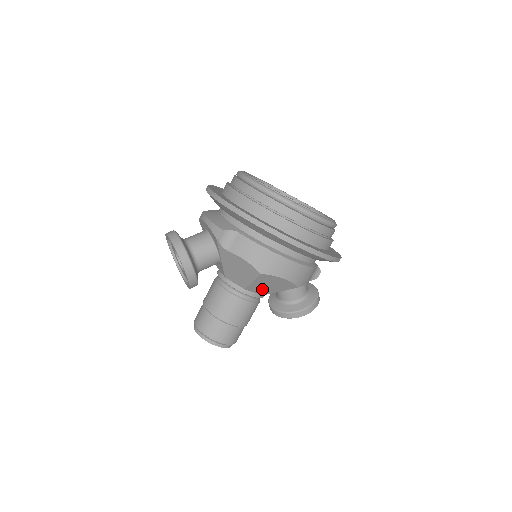
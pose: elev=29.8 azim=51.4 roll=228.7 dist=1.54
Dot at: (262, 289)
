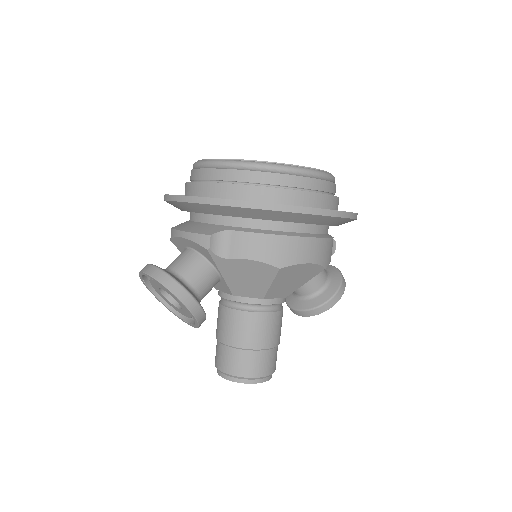
Dot at: (284, 289)
